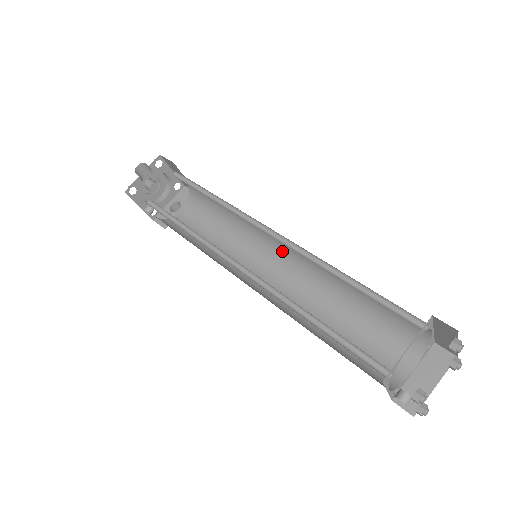
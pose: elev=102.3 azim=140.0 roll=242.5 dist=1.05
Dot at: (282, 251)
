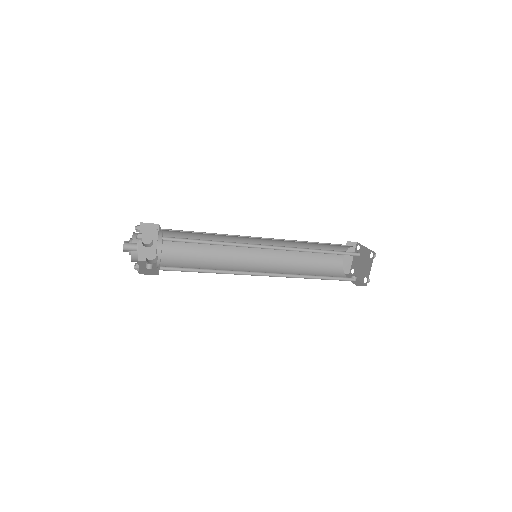
Dot at: (260, 240)
